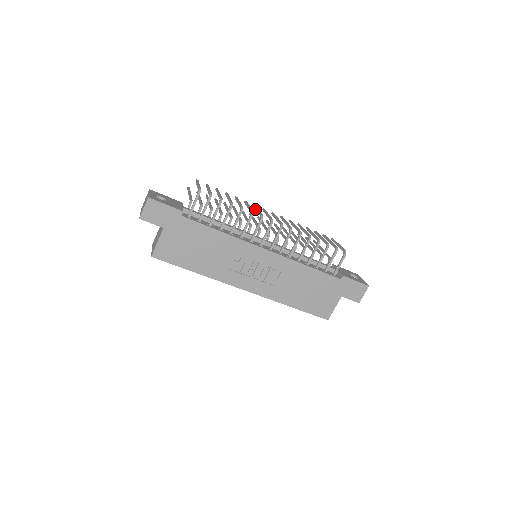
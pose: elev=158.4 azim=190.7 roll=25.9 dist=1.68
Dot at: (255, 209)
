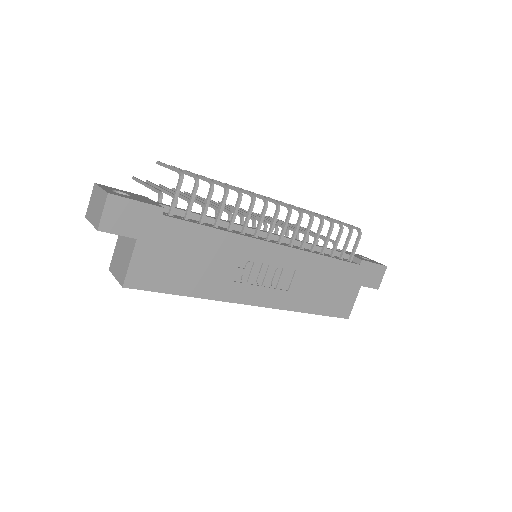
Dot at: occluded
